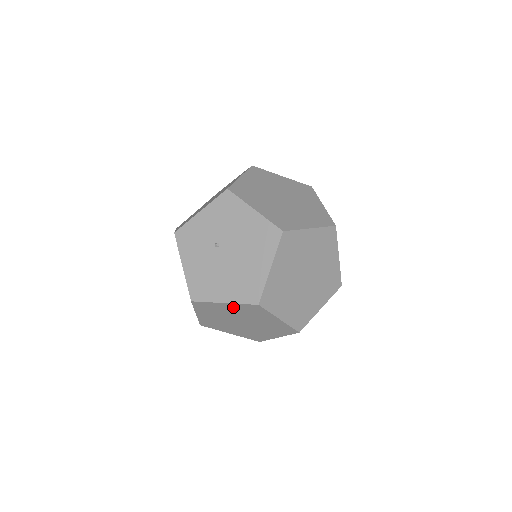
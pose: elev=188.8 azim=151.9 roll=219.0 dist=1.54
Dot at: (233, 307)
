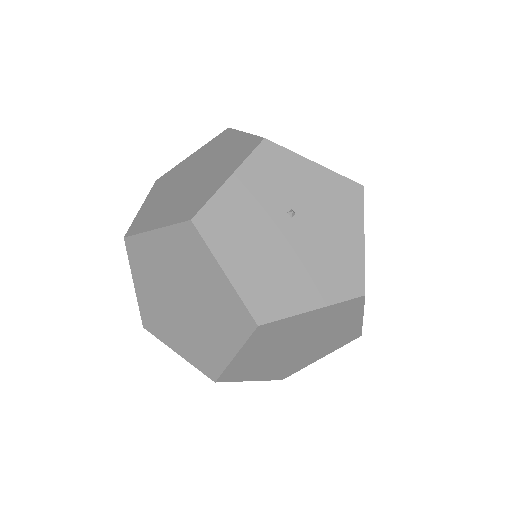
Dot at: (221, 287)
